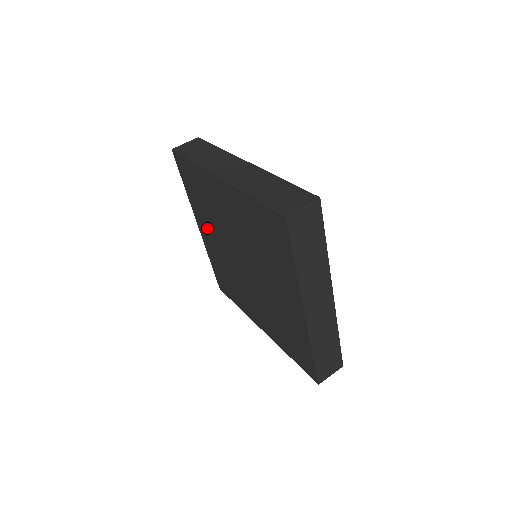
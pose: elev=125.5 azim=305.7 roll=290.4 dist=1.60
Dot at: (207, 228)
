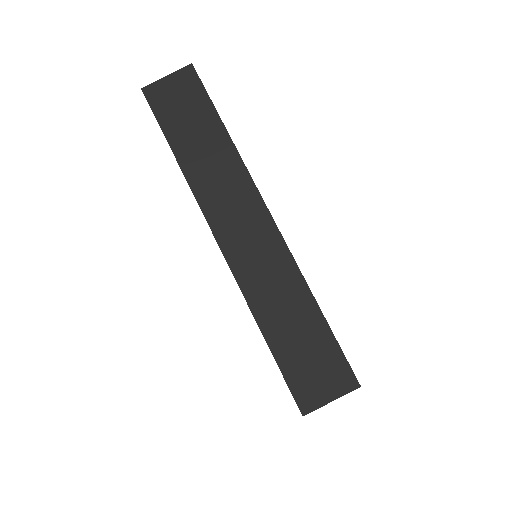
Dot at: occluded
